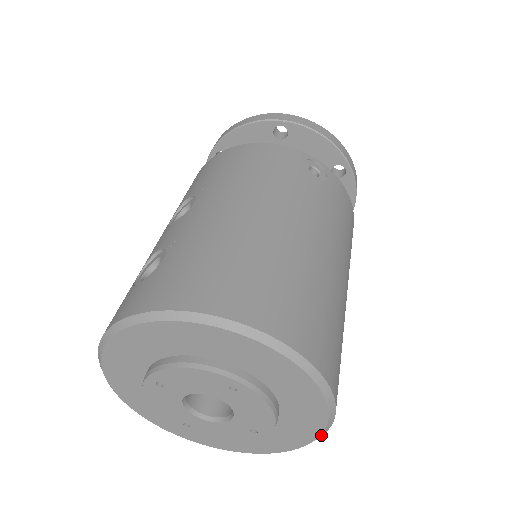
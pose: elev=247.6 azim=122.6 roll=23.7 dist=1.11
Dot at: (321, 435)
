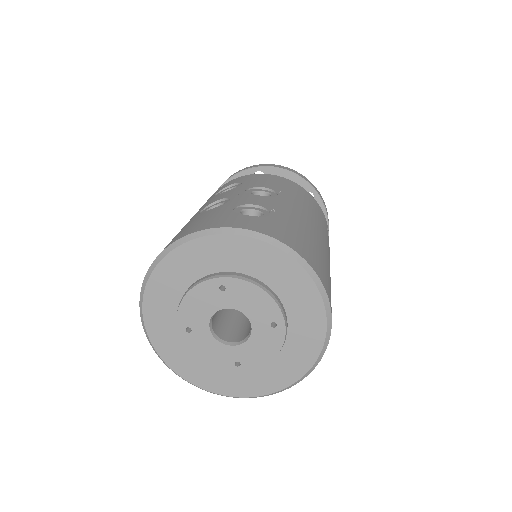
Dot at: (266, 395)
